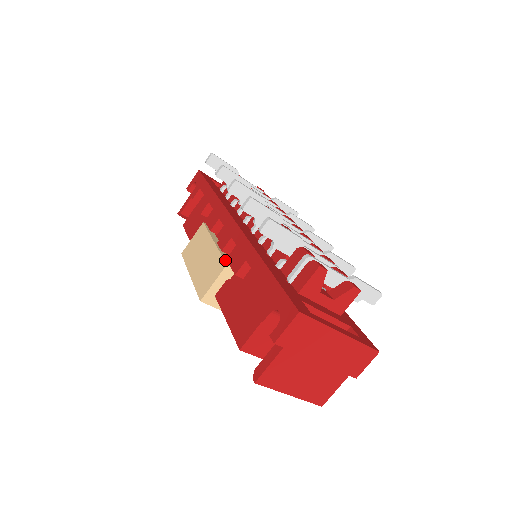
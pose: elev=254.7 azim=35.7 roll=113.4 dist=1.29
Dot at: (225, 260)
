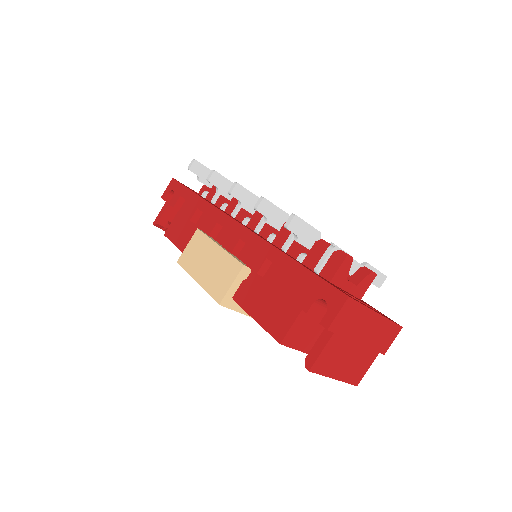
Dot at: (239, 261)
